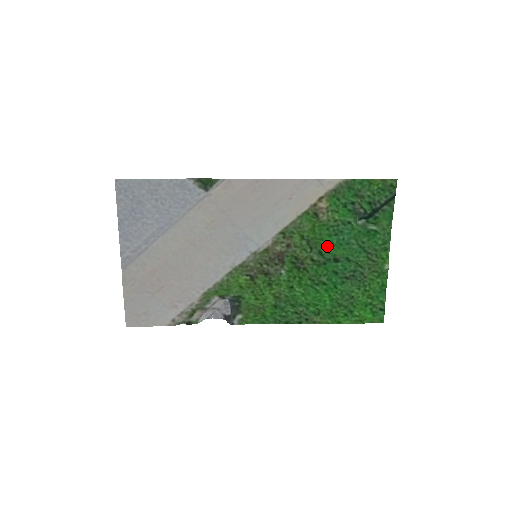
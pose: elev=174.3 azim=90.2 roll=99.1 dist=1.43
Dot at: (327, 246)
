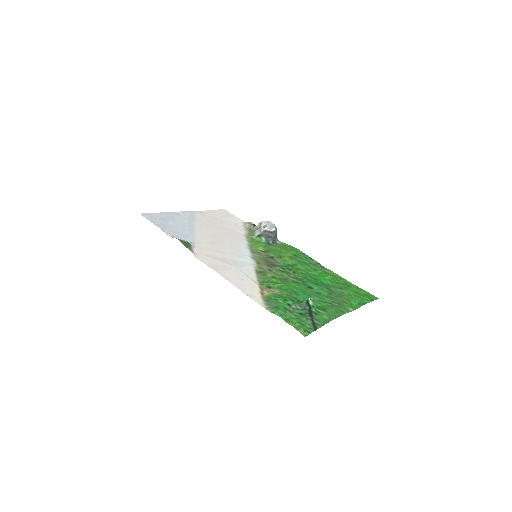
Dot at: (295, 286)
